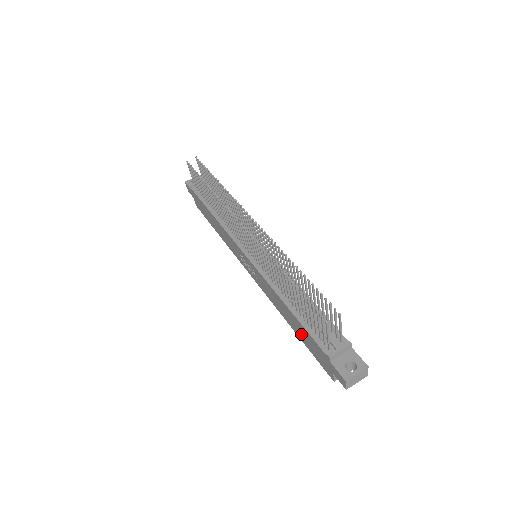
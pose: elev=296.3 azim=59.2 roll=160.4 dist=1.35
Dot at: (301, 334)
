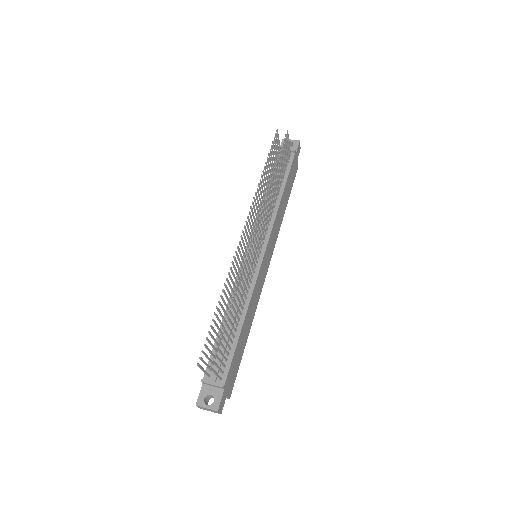
Dot at: occluded
